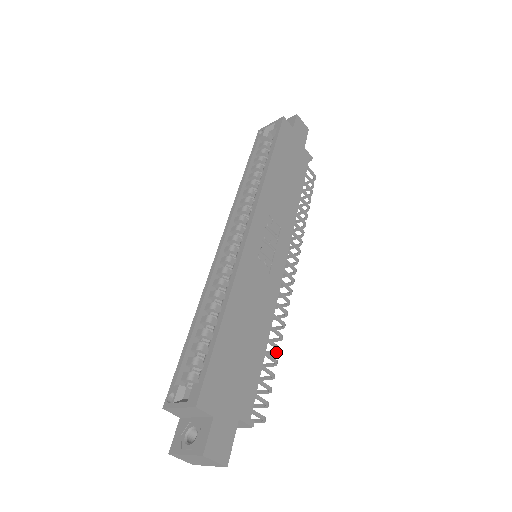
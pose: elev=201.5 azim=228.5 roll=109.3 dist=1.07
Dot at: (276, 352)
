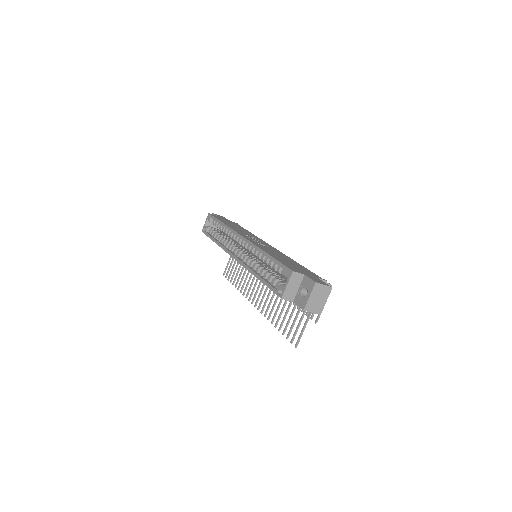
Dot at: occluded
